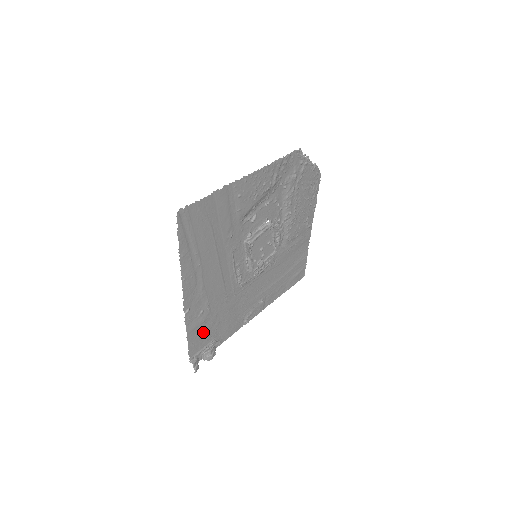
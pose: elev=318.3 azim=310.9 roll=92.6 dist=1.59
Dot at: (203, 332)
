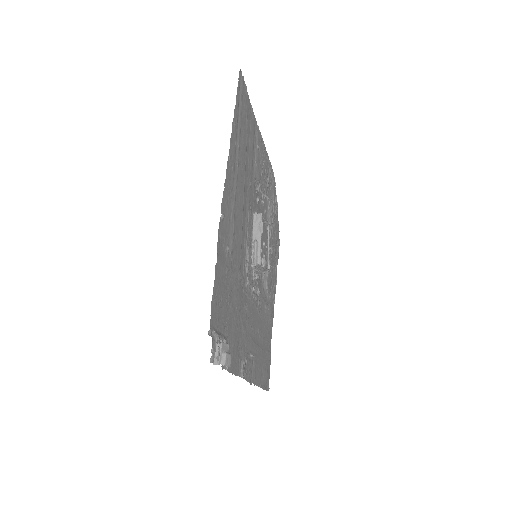
Dot at: (223, 295)
